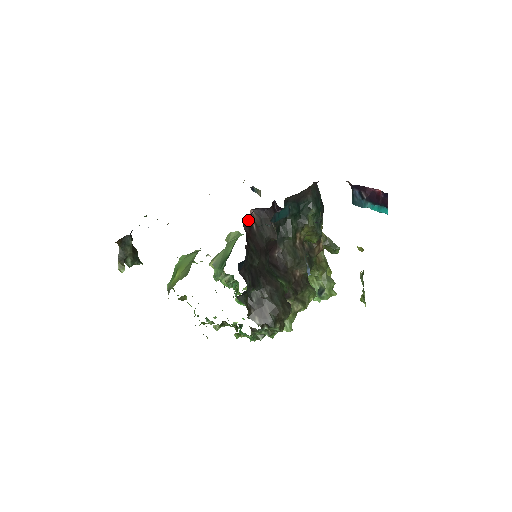
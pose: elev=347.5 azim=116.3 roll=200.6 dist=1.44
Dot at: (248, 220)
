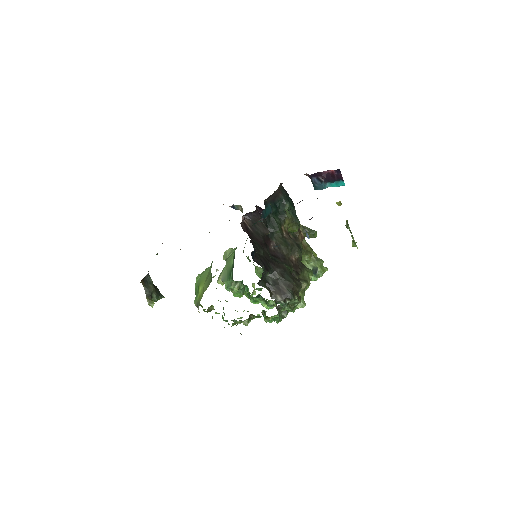
Dot at: (243, 224)
